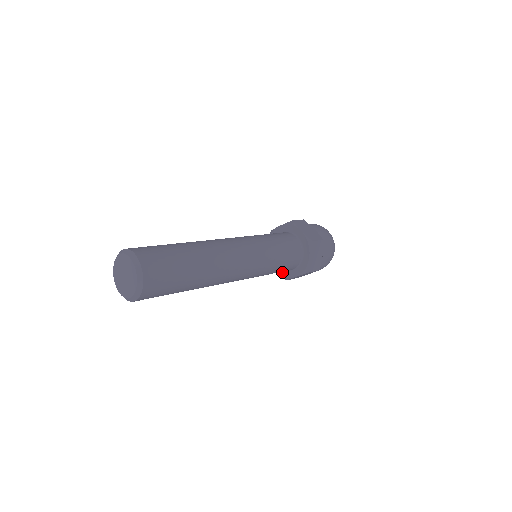
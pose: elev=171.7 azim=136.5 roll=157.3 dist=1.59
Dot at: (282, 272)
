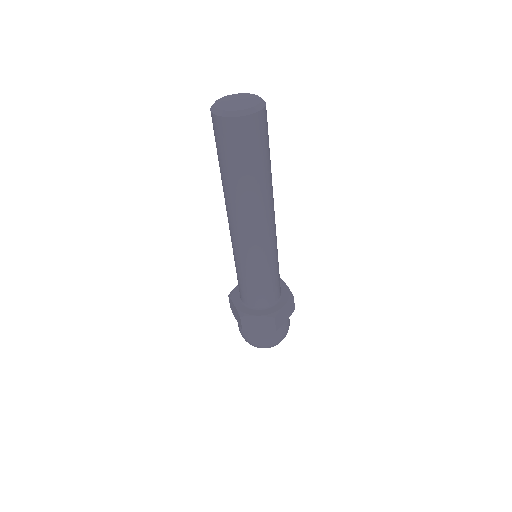
Dot at: (266, 311)
